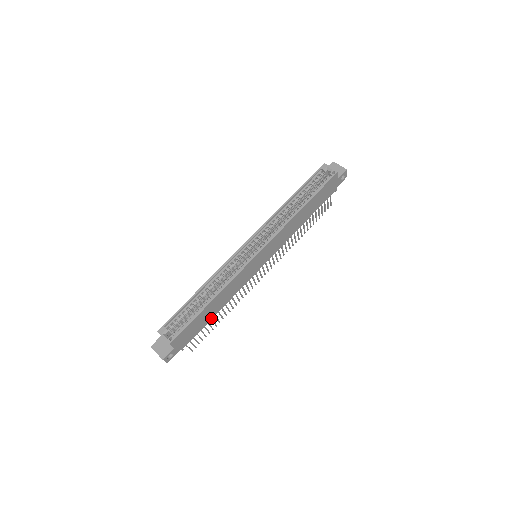
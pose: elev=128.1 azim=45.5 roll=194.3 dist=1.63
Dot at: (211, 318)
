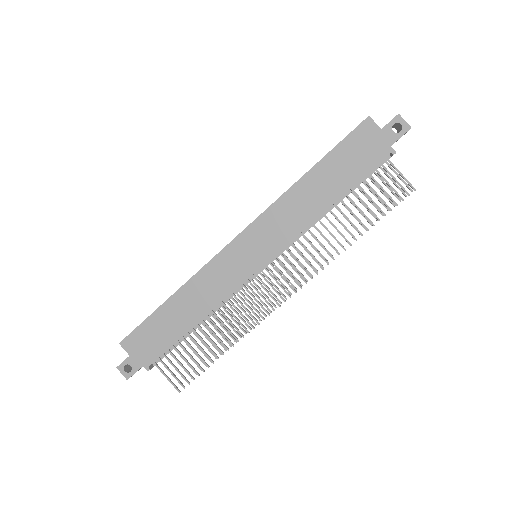
Dot at: (184, 332)
